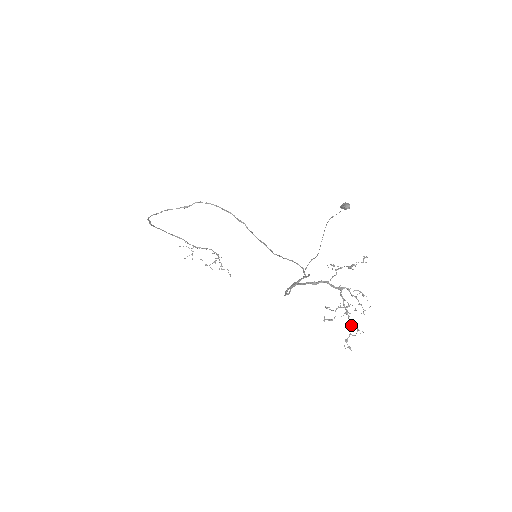
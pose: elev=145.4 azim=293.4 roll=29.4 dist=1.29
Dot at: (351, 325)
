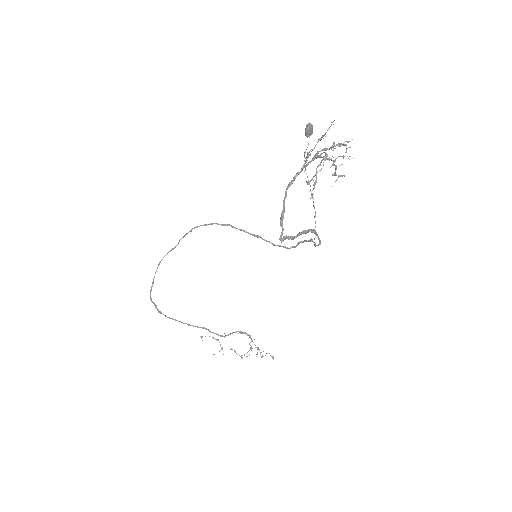
Dot at: occluded
